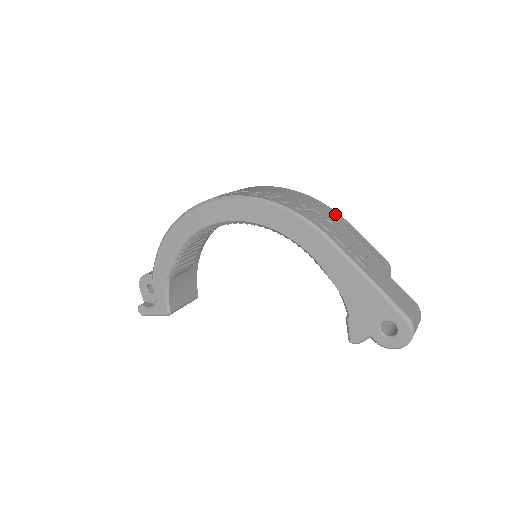
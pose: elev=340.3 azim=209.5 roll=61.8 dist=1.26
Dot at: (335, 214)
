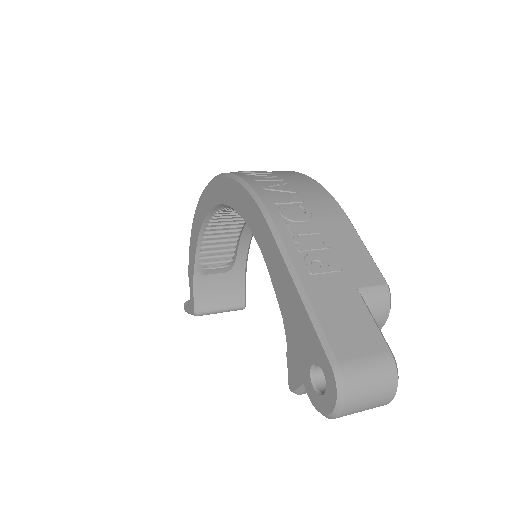
Dot at: (330, 204)
